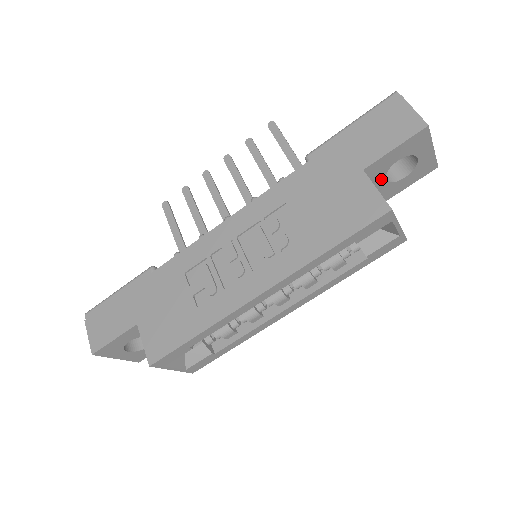
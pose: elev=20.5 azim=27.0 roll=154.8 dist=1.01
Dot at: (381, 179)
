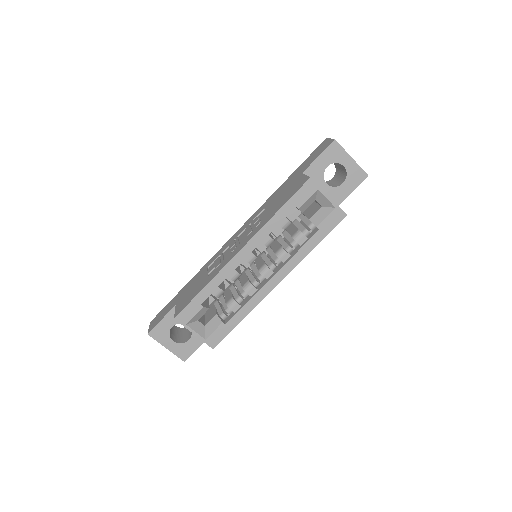
Dot at: (322, 183)
